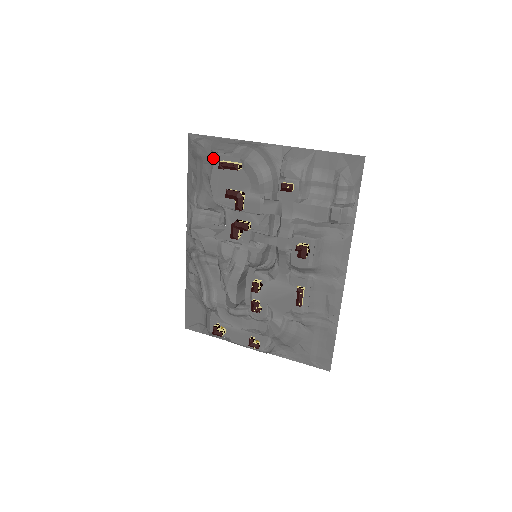
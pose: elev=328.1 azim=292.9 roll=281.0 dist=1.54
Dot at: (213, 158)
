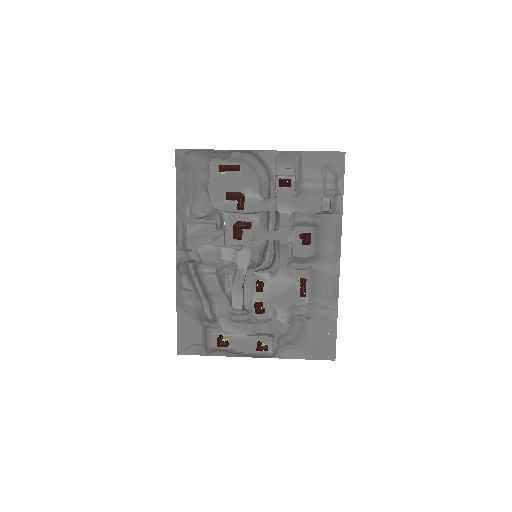
Dot at: (210, 165)
